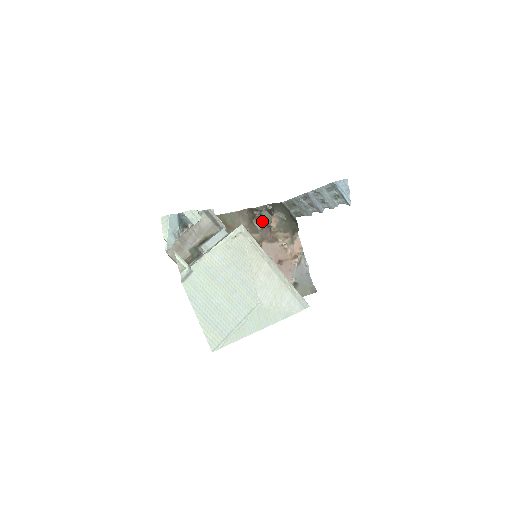
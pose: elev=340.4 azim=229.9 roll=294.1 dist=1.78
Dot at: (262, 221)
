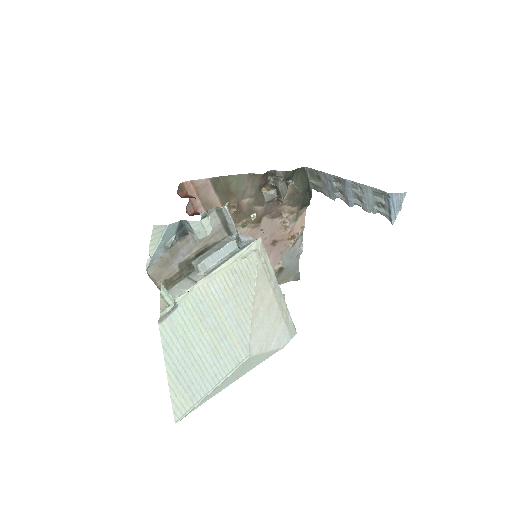
Dot at: (274, 193)
